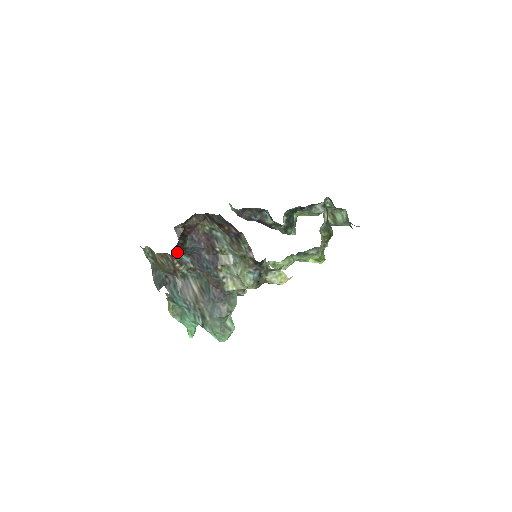
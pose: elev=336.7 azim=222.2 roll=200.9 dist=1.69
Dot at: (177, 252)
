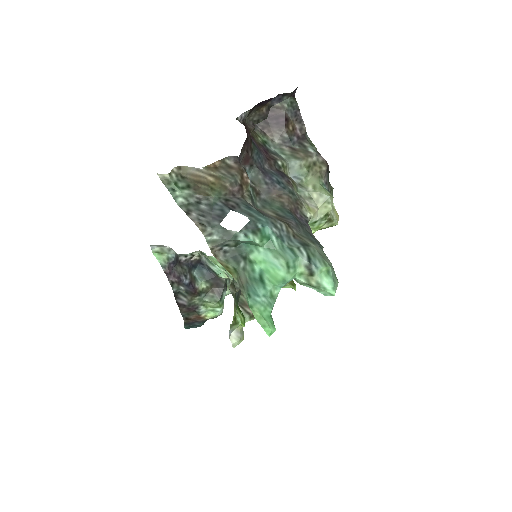
Dot at: (245, 152)
